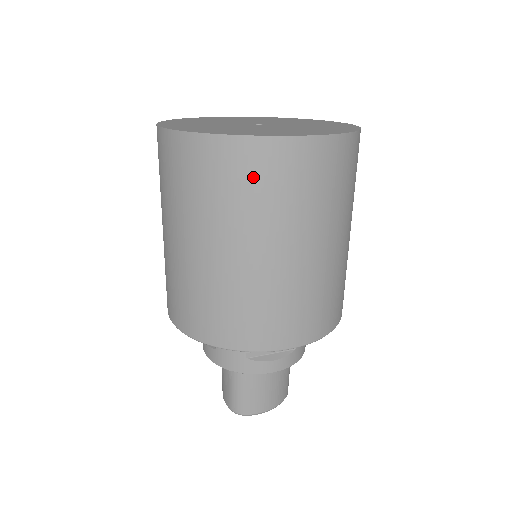
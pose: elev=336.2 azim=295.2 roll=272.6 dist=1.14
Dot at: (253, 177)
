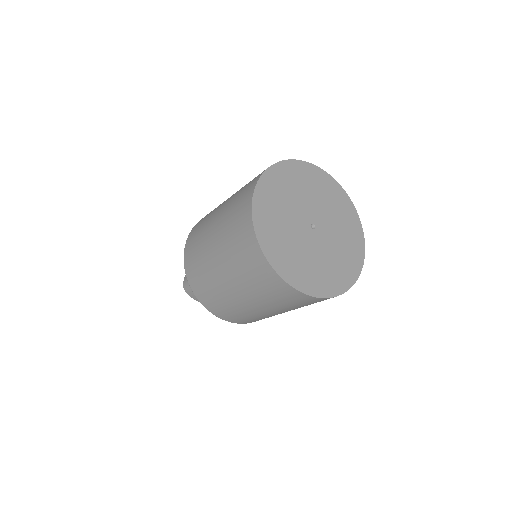
Dot at: (256, 272)
